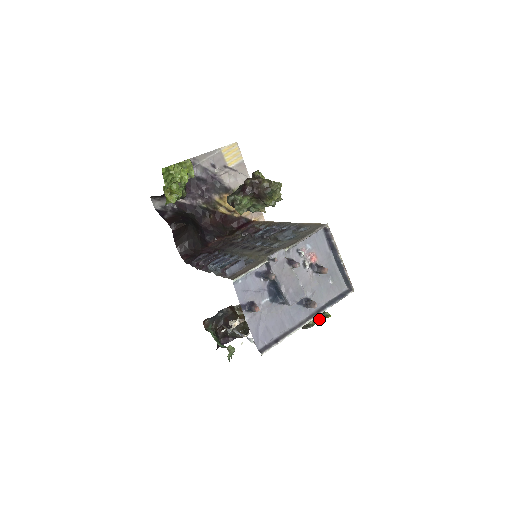
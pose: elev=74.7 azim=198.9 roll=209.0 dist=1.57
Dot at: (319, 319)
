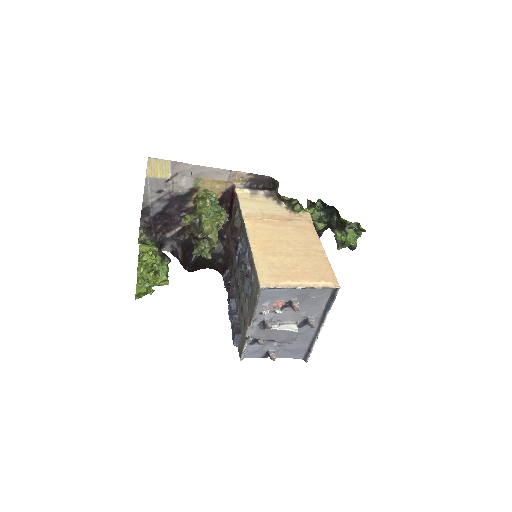
Dot at: (358, 236)
